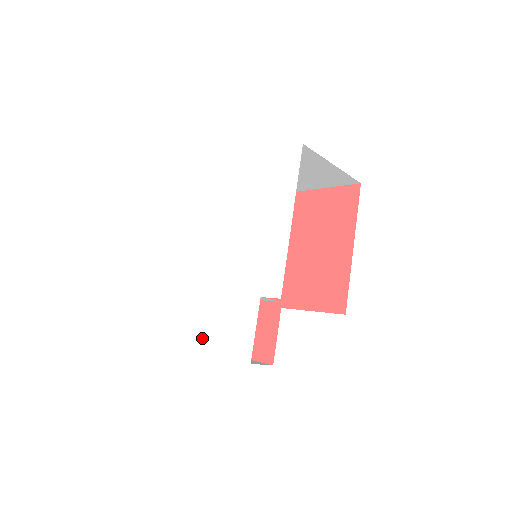
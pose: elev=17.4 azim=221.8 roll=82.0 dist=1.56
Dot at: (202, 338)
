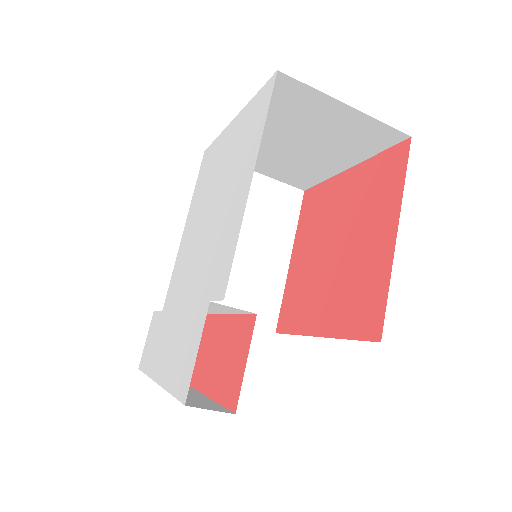
Dot at: (163, 367)
